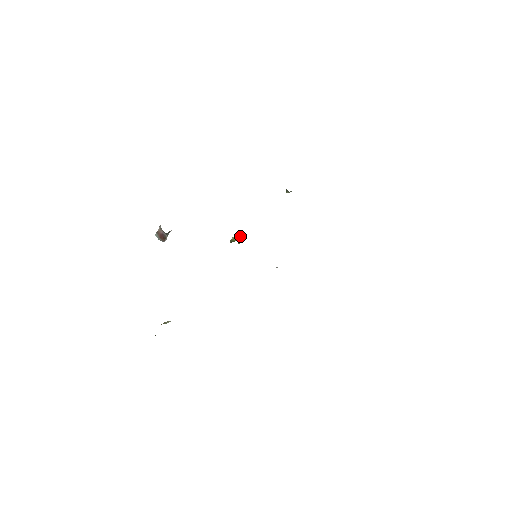
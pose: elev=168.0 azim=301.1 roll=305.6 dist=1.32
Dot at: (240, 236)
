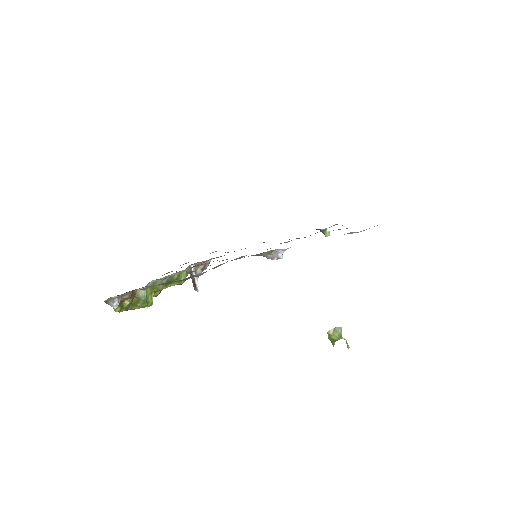
Dot at: (335, 329)
